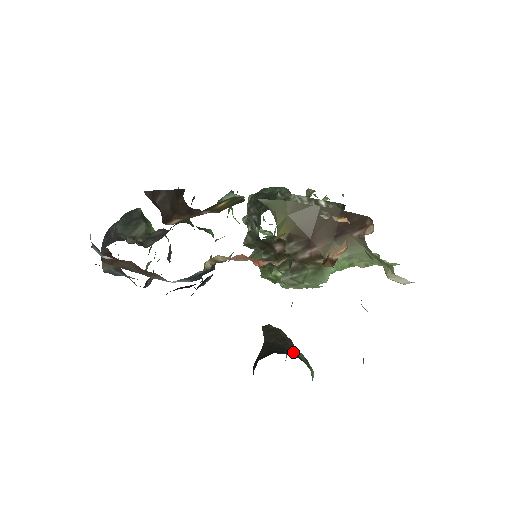
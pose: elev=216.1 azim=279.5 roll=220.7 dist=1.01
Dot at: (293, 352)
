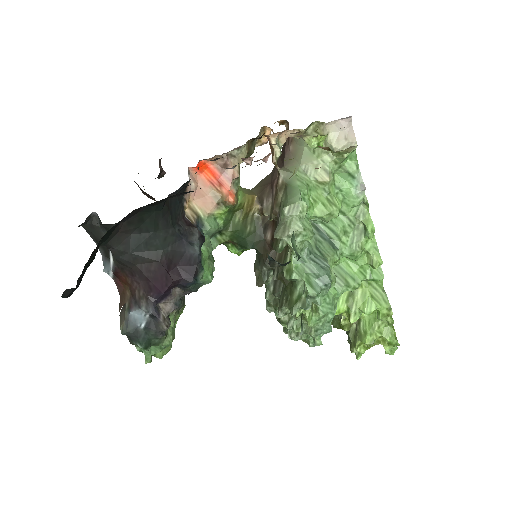
Dot at: occluded
